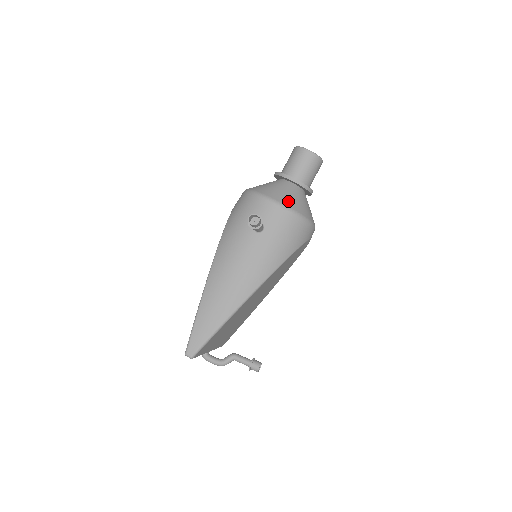
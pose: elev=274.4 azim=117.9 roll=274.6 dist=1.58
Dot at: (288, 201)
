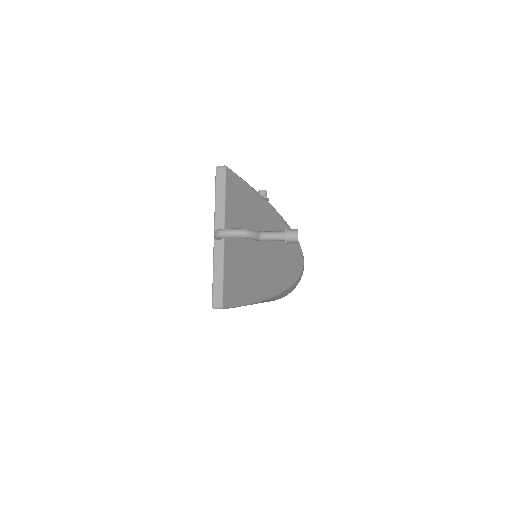
Dot at: occluded
